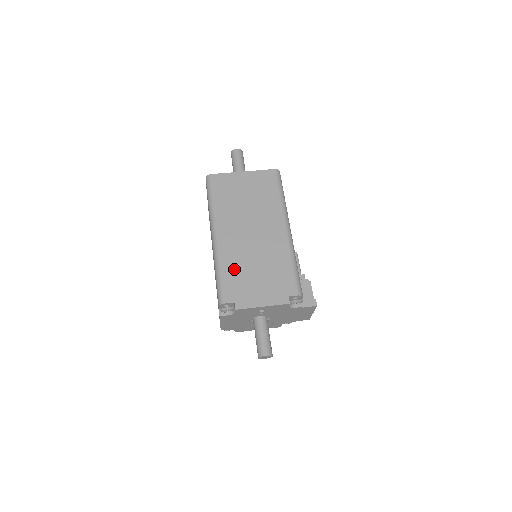
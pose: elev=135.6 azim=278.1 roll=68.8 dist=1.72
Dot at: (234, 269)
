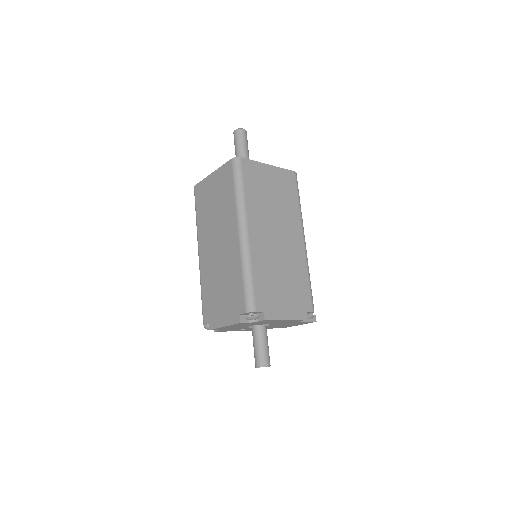
Dot at: (263, 274)
